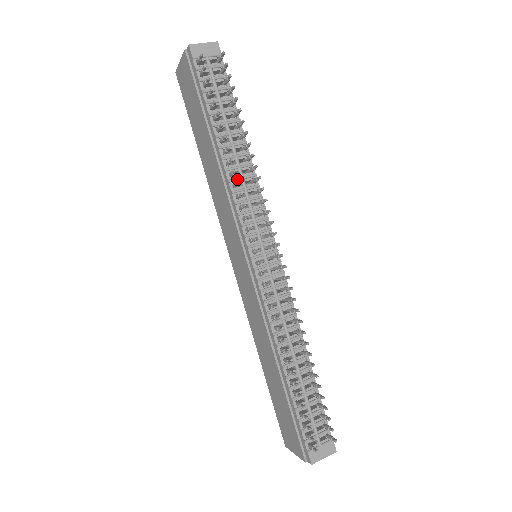
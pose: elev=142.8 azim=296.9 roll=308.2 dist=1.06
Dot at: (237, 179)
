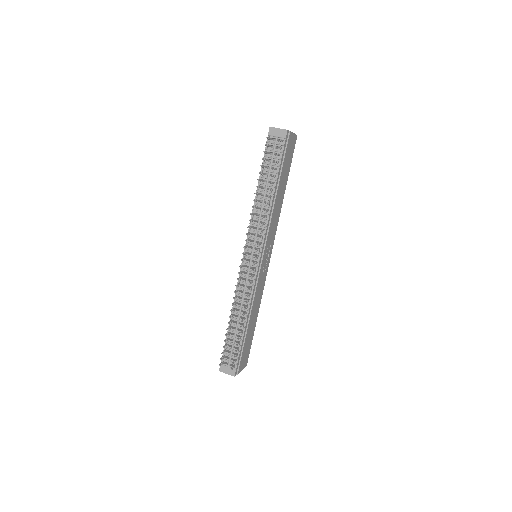
Dot at: (257, 211)
